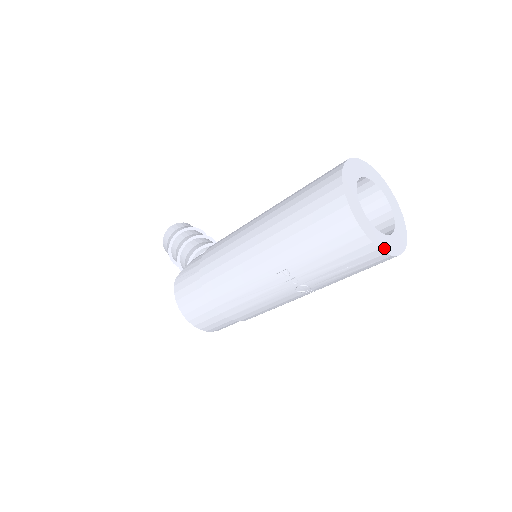
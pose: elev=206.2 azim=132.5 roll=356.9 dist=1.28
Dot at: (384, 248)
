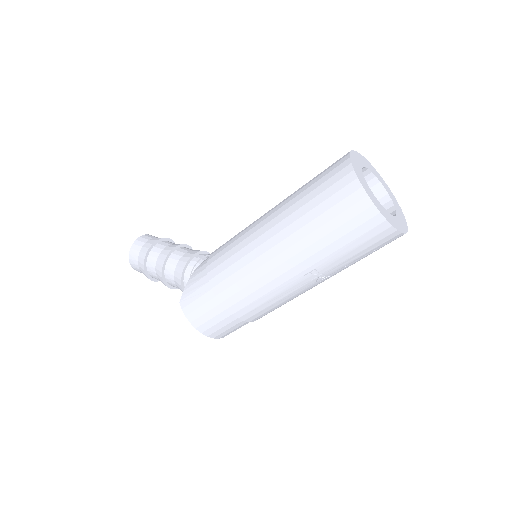
Dot at: (402, 230)
